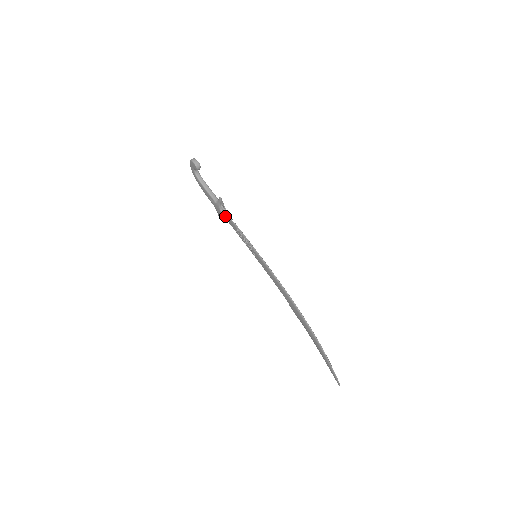
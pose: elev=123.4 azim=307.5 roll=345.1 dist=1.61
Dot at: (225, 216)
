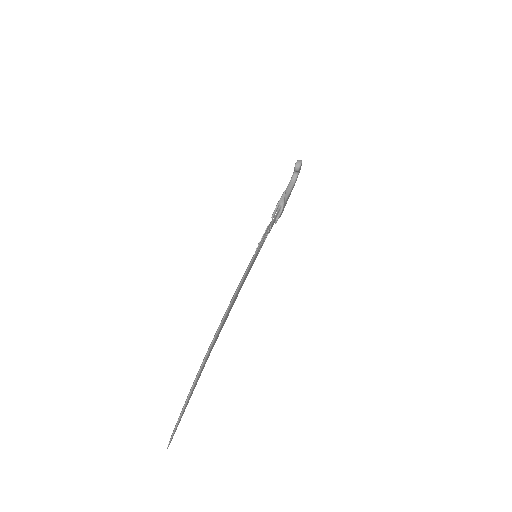
Dot at: (274, 214)
